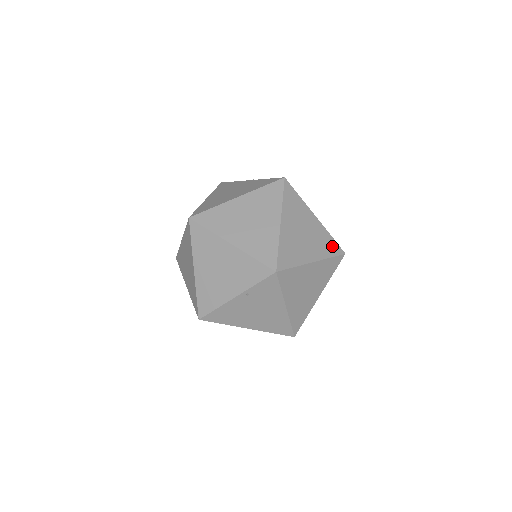
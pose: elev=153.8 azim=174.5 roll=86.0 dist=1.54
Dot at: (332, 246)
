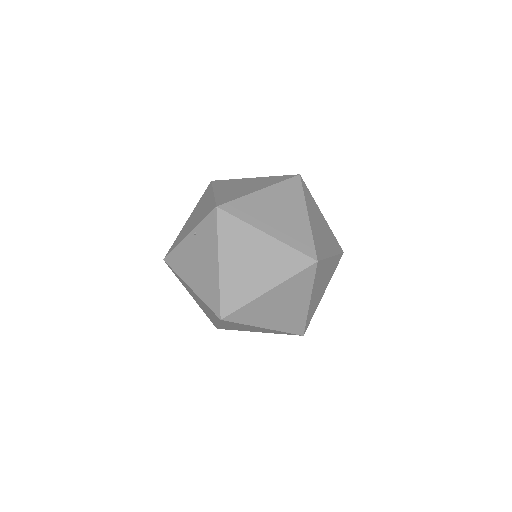
Dot at: (305, 244)
